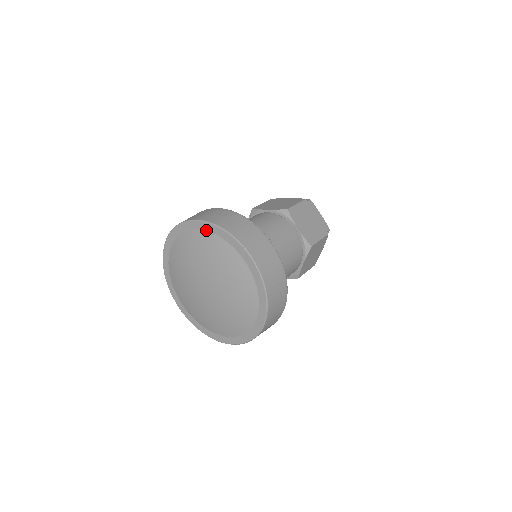
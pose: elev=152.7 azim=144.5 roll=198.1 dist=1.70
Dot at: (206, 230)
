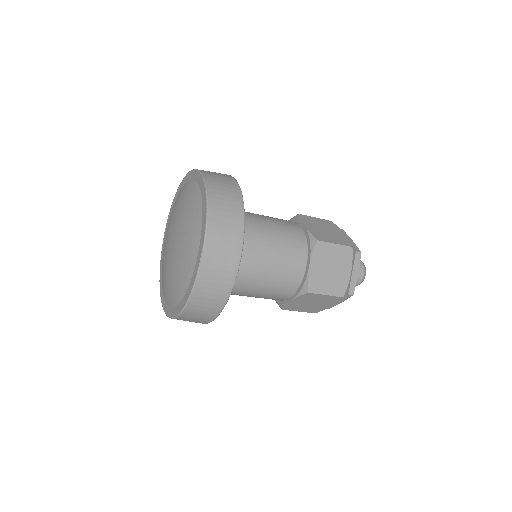
Dot at: (184, 184)
